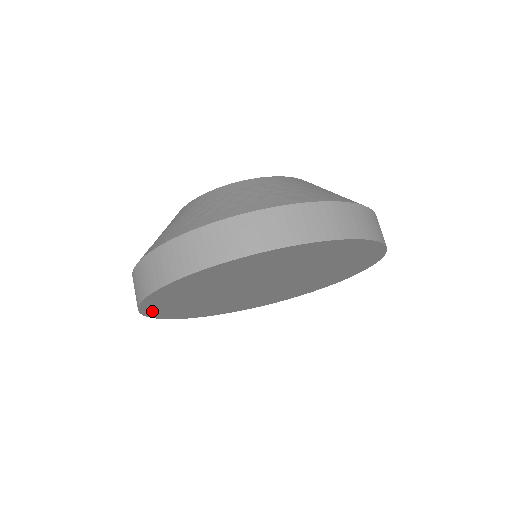
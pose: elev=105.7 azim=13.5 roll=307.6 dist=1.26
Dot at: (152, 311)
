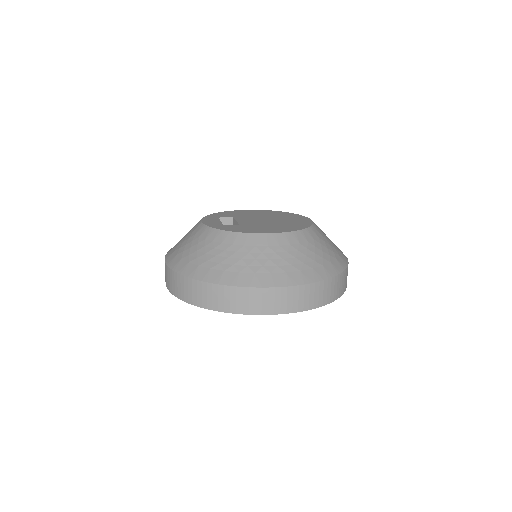
Dot at: occluded
